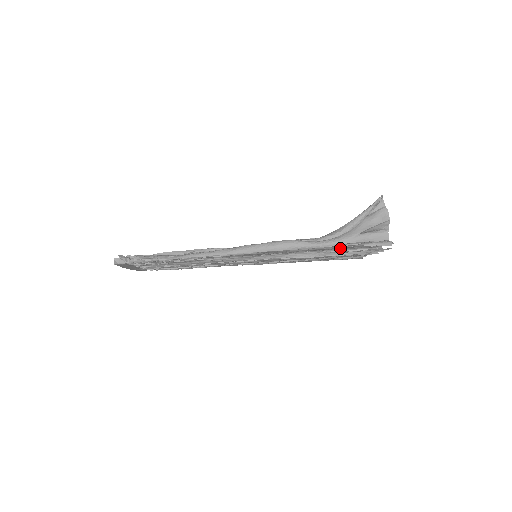
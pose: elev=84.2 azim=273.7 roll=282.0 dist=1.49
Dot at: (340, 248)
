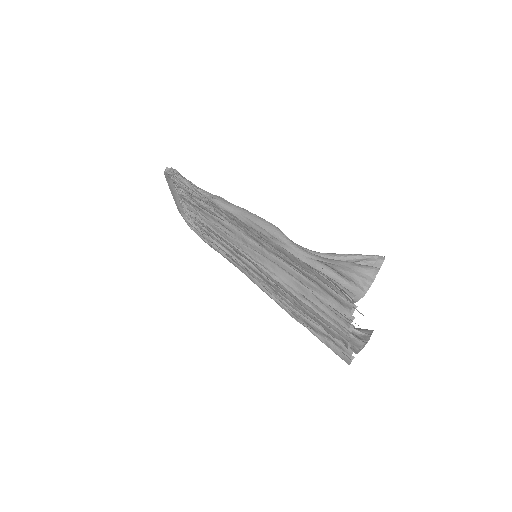
Dot at: (310, 271)
